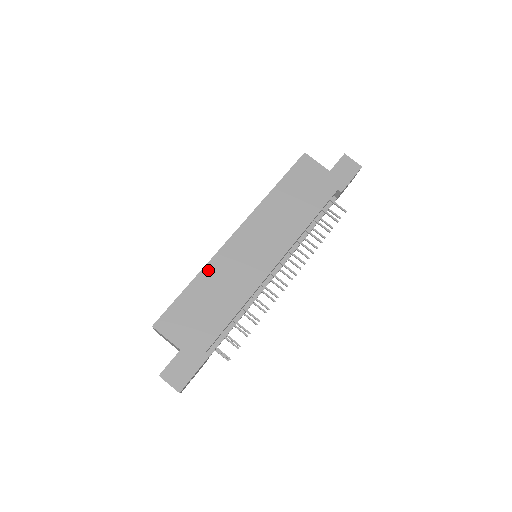
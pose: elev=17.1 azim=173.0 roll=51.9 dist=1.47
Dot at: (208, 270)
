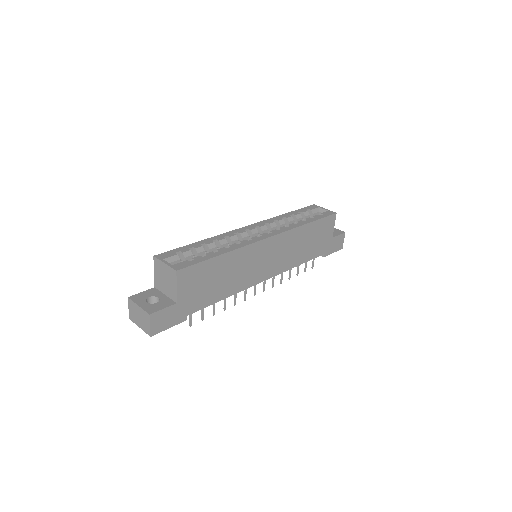
Dot at: (237, 253)
